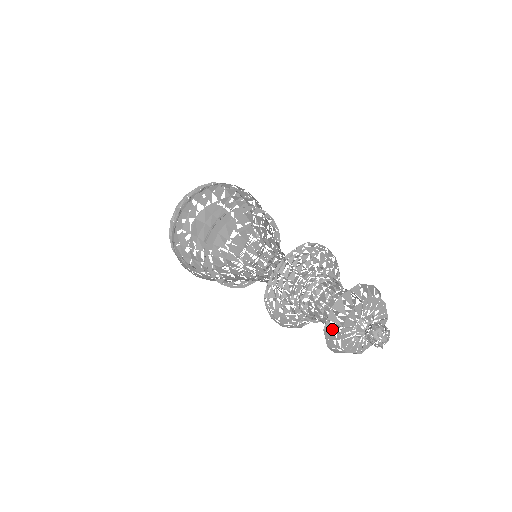
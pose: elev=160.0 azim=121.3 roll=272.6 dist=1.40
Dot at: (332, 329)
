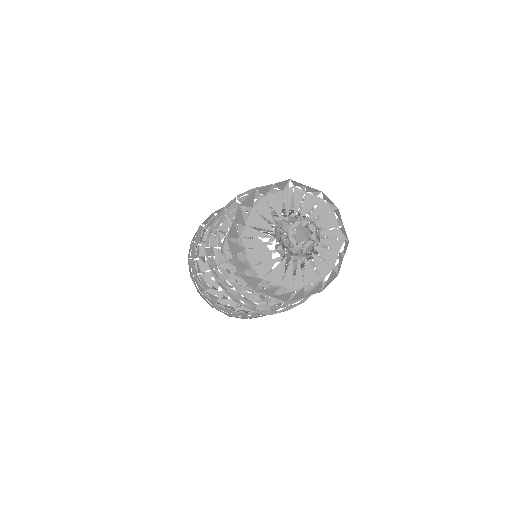
Dot at: (235, 232)
